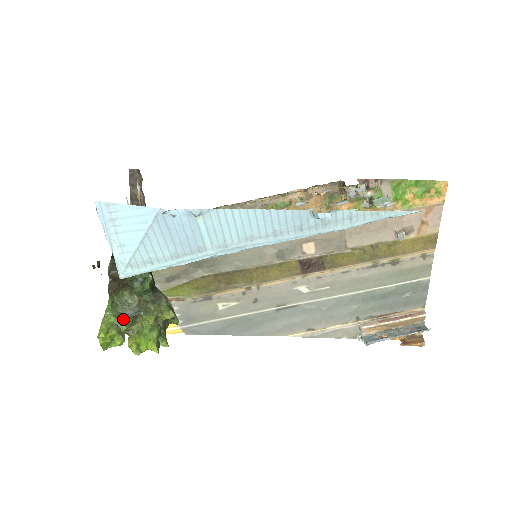
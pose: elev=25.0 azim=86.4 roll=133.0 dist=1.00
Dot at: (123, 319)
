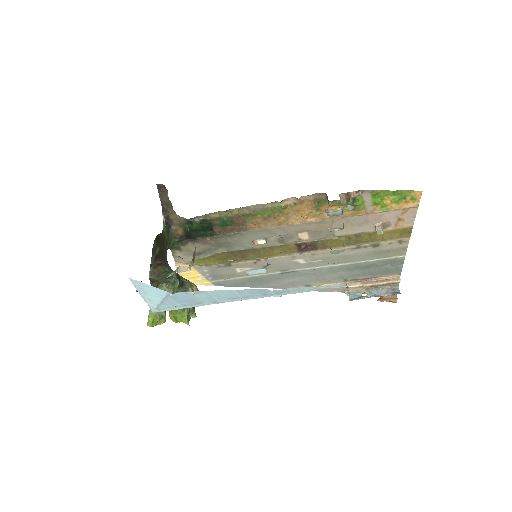
Dot at: occluded
